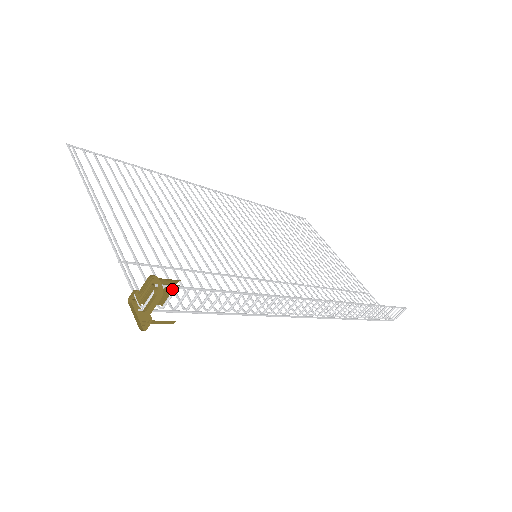
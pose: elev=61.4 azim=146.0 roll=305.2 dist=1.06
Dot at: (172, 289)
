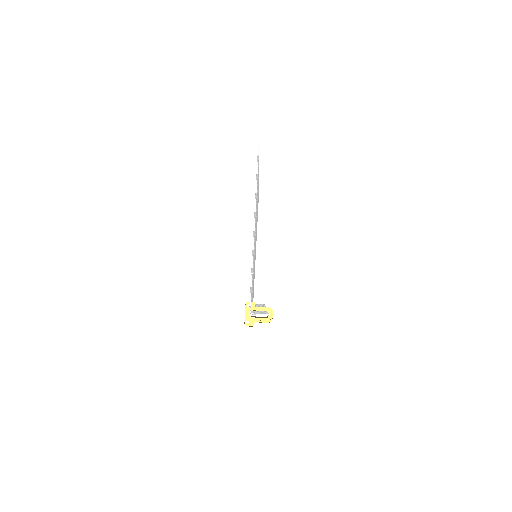
Dot at: occluded
